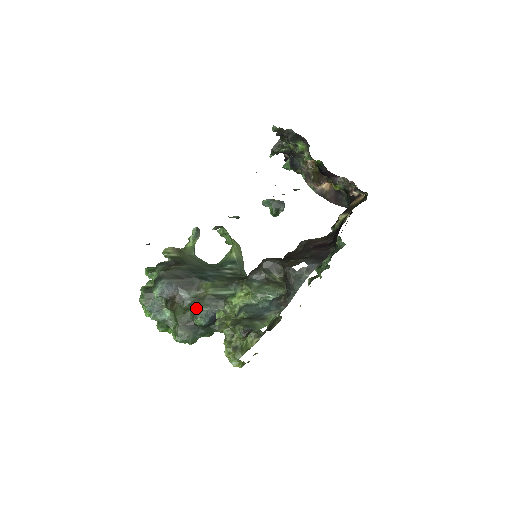
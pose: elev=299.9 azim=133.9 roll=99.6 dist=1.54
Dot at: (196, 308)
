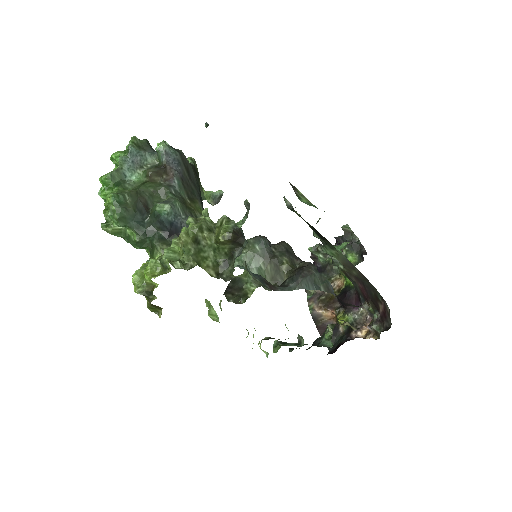
Dot at: (175, 200)
